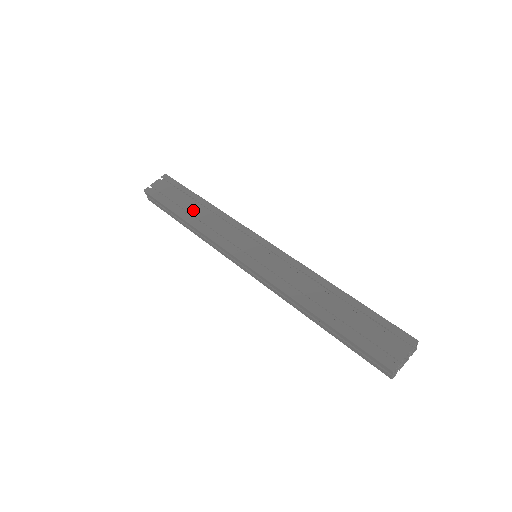
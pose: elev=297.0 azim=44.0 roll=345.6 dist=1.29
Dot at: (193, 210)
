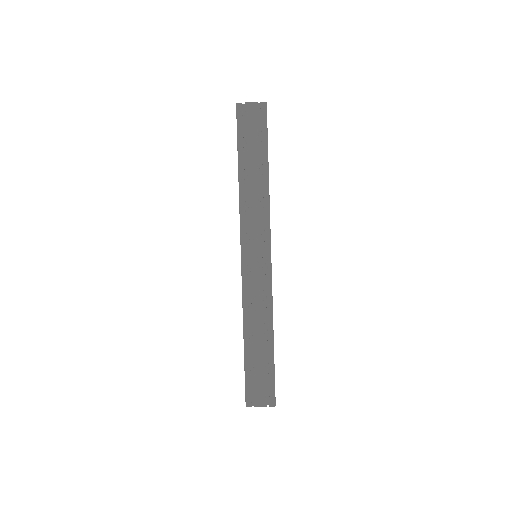
Dot at: (252, 171)
